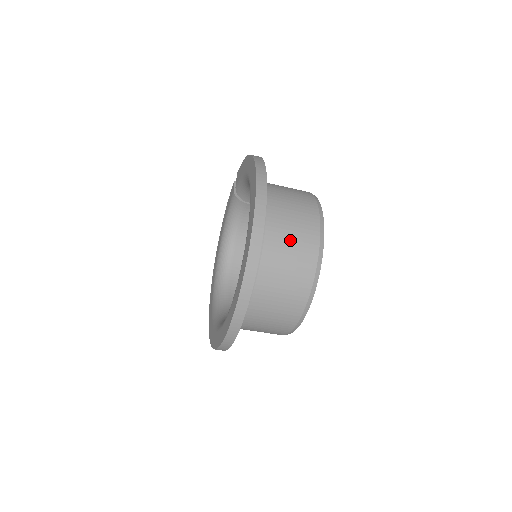
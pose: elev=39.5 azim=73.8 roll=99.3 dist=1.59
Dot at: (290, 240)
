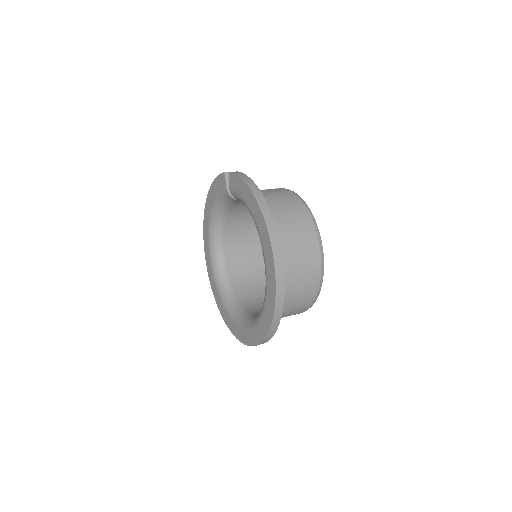
Dot at: (298, 285)
